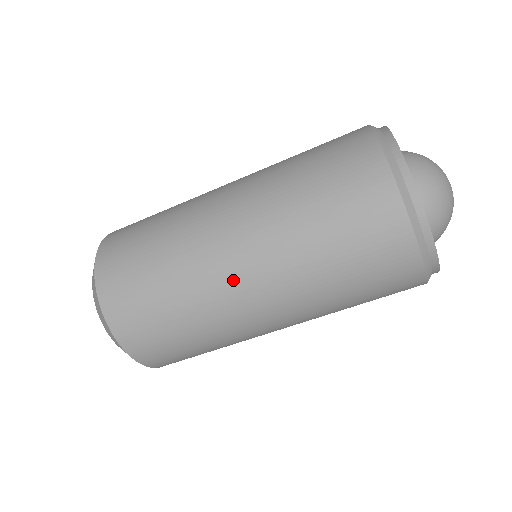
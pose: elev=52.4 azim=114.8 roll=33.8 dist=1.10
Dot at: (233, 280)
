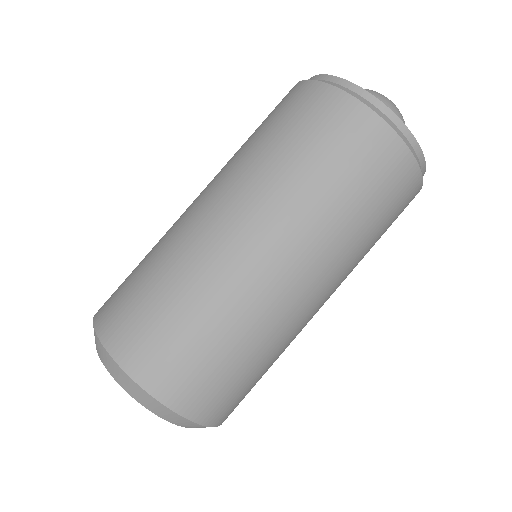
Dot at: (196, 211)
